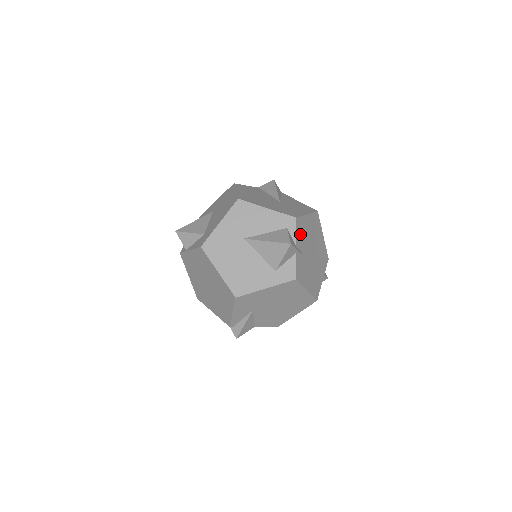
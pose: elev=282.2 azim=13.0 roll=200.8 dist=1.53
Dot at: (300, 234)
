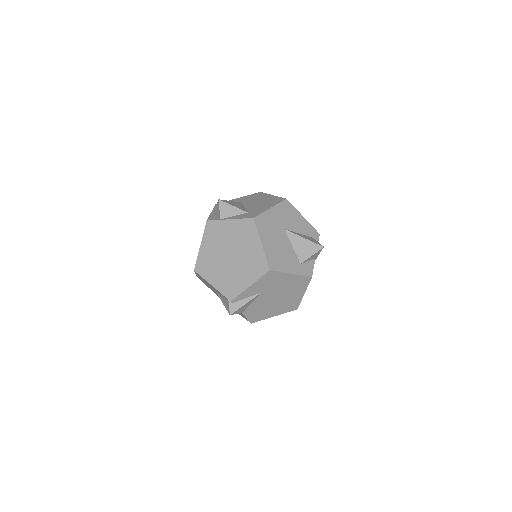
Dot at: occluded
